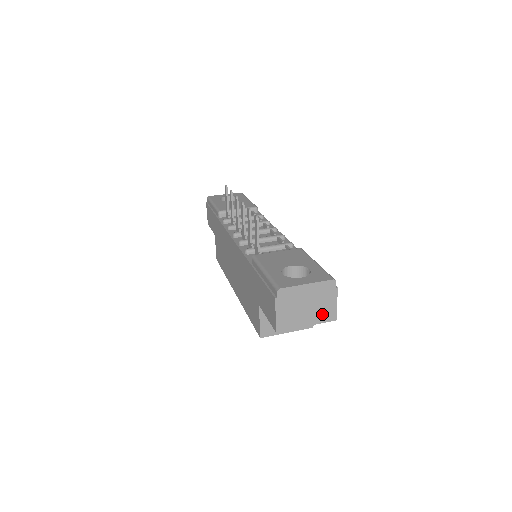
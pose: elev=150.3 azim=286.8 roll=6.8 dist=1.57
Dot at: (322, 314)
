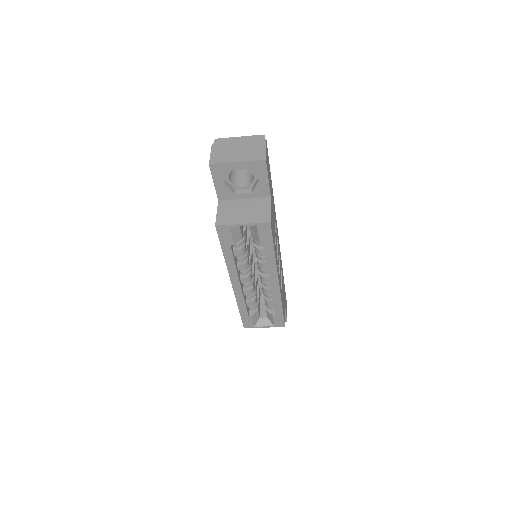
Dot at: (252, 155)
